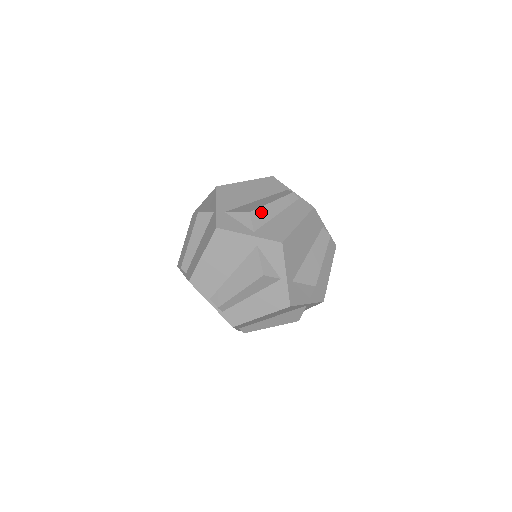
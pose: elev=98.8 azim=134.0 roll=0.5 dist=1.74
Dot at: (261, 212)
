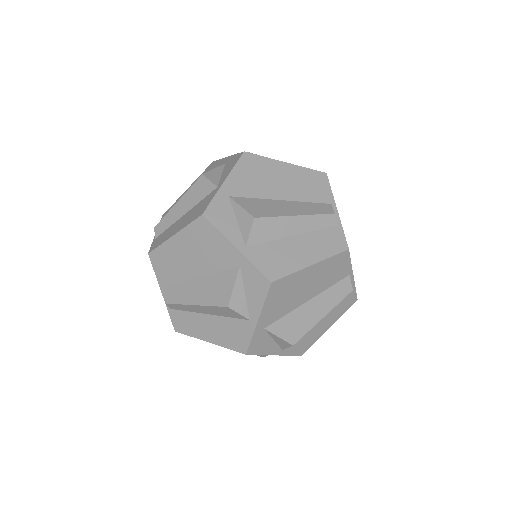
Dot at: (304, 334)
